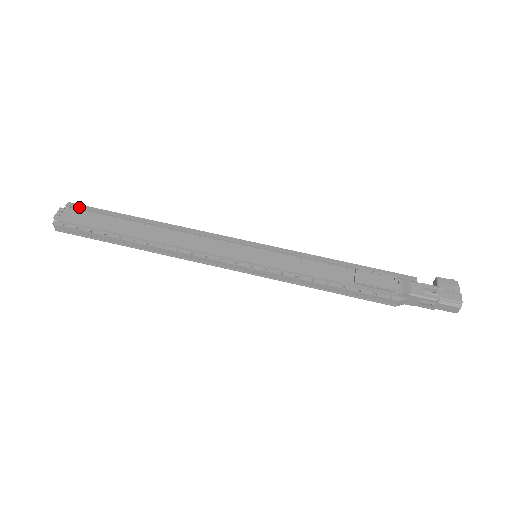
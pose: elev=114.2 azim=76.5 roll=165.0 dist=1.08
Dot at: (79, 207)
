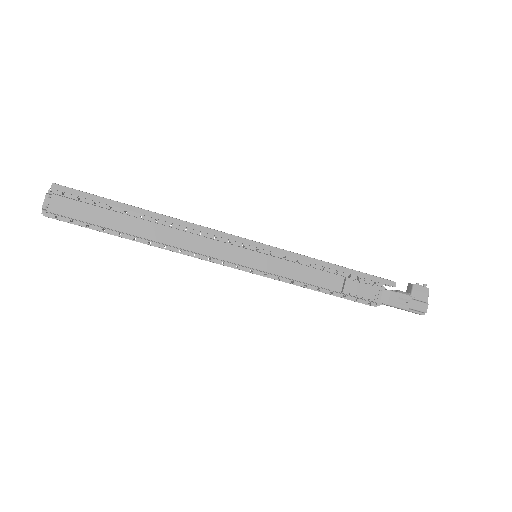
Dot at: (67, 192)
